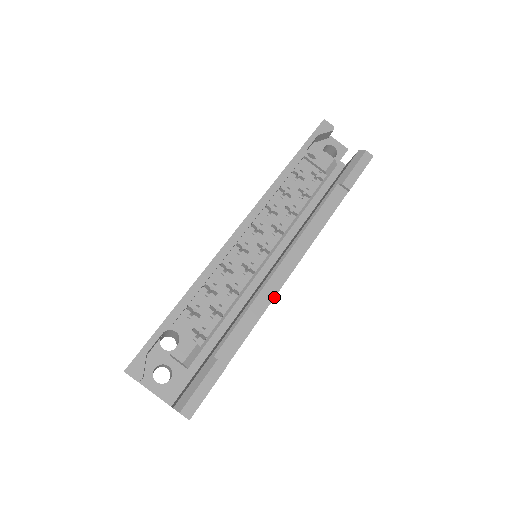
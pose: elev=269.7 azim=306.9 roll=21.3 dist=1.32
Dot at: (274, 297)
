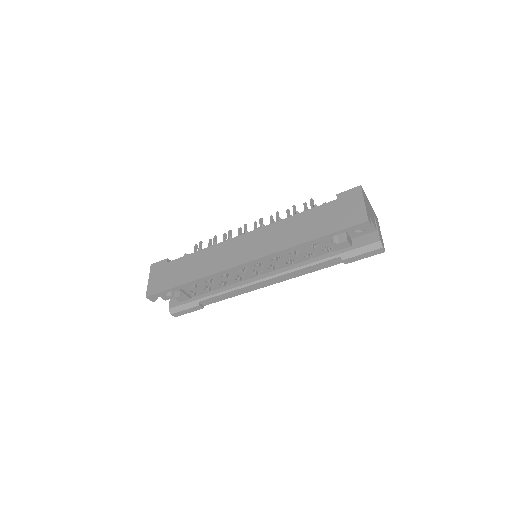
Dot at: occluded
